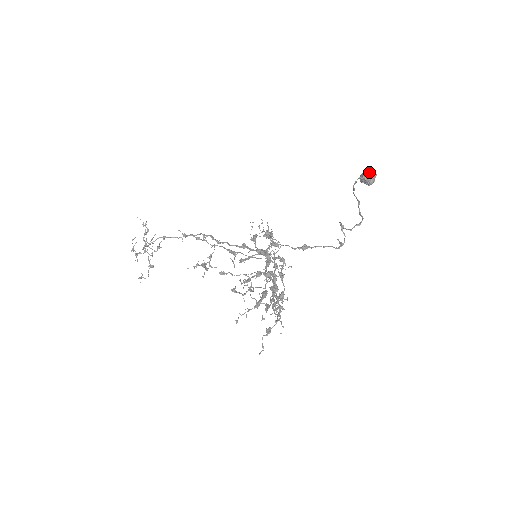
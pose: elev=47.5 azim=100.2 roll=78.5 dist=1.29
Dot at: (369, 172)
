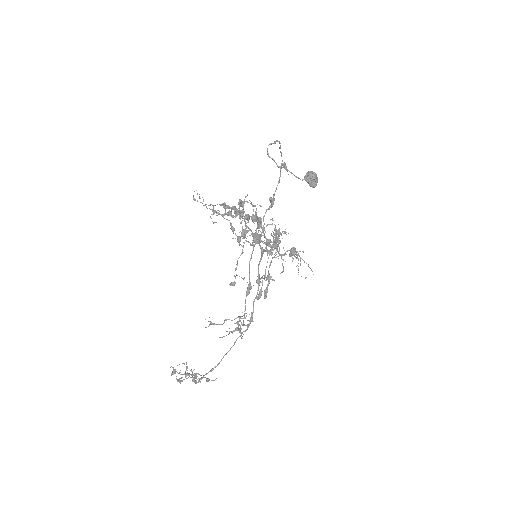
Dot at: occluded
